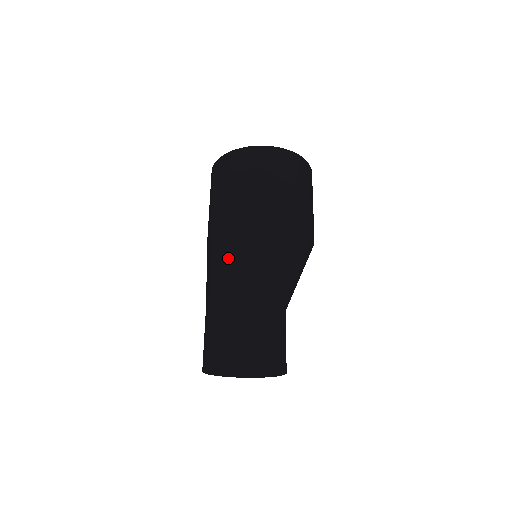
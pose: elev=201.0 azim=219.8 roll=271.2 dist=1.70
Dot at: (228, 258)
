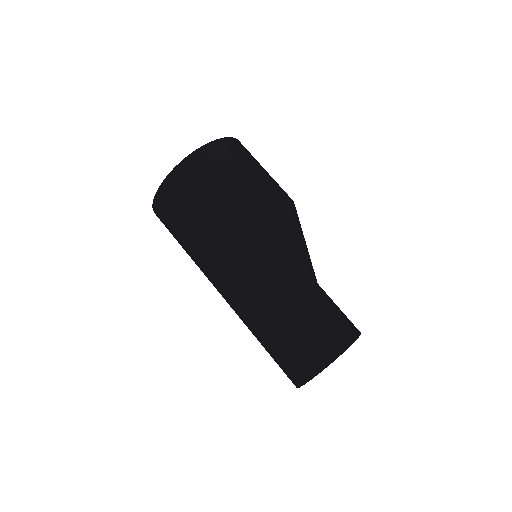
Dot at: (229, 301)
